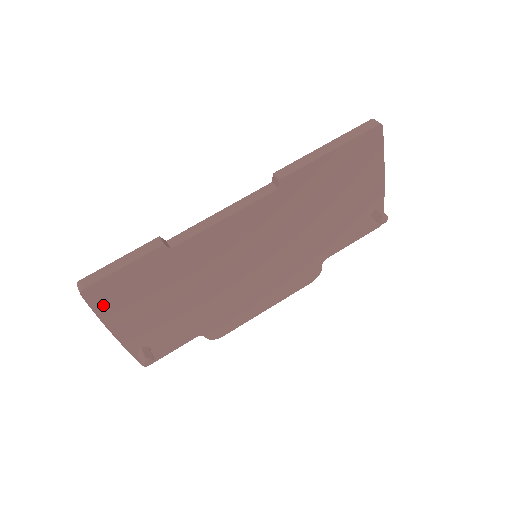
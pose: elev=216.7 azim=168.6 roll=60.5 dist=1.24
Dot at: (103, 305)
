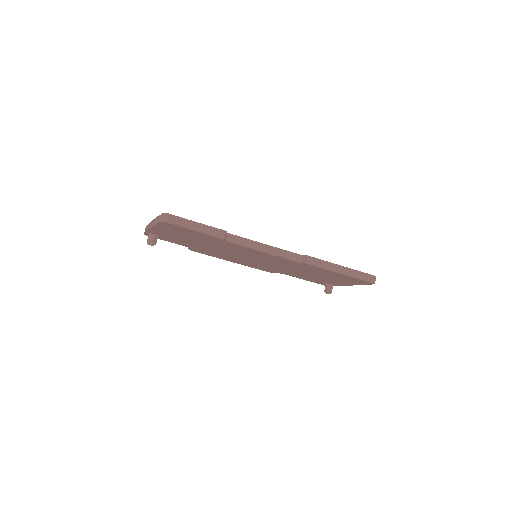
Dot at: (164, 226)
